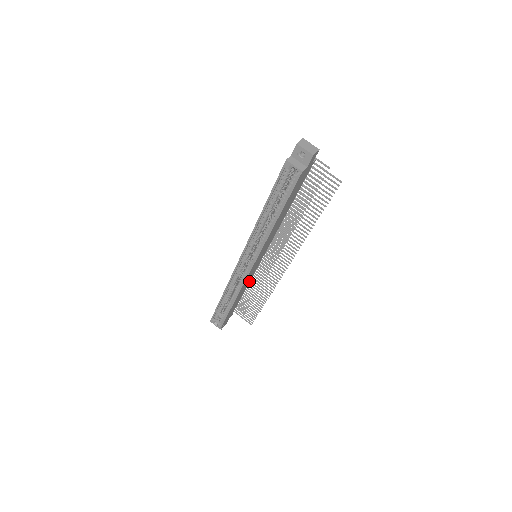
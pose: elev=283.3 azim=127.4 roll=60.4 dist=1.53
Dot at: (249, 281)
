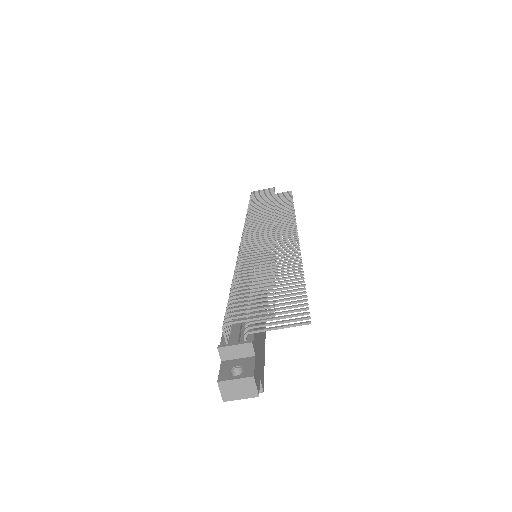
Dot at: occluded
